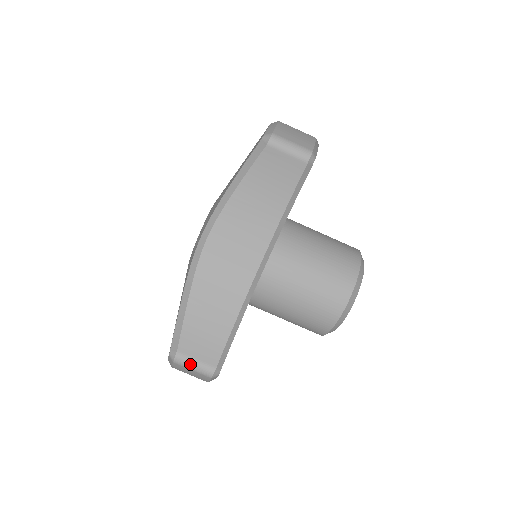
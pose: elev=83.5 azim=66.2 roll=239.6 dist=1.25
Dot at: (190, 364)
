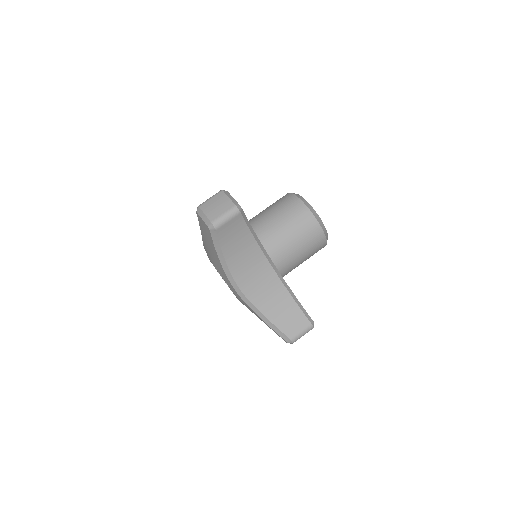
Dot at: (300, 336)
